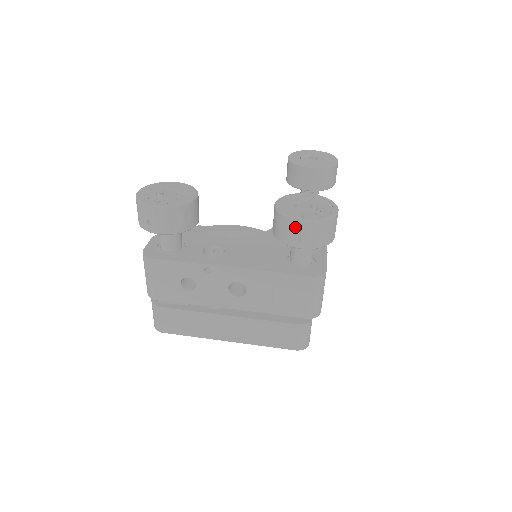
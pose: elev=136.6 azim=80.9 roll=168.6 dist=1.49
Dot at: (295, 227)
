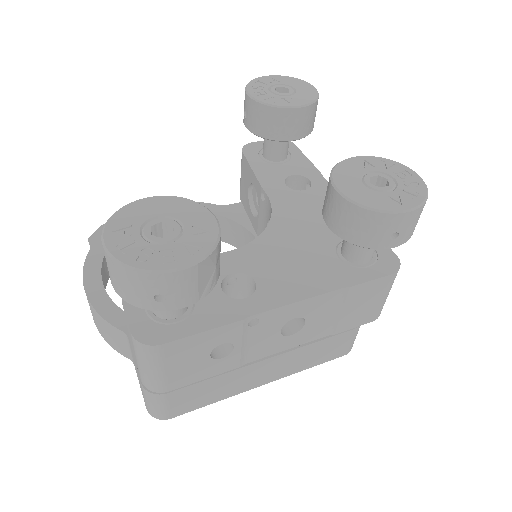
Dot at: (394, 223)
